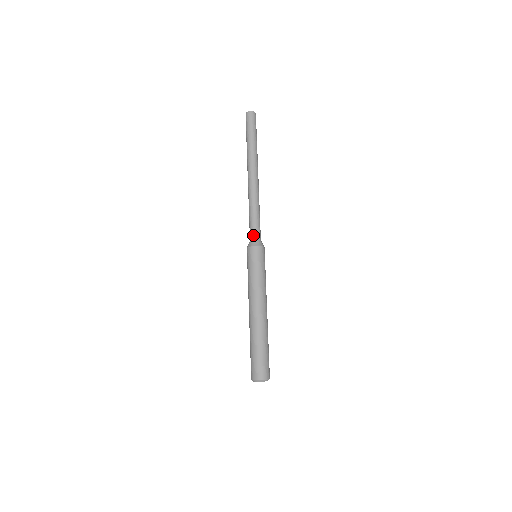
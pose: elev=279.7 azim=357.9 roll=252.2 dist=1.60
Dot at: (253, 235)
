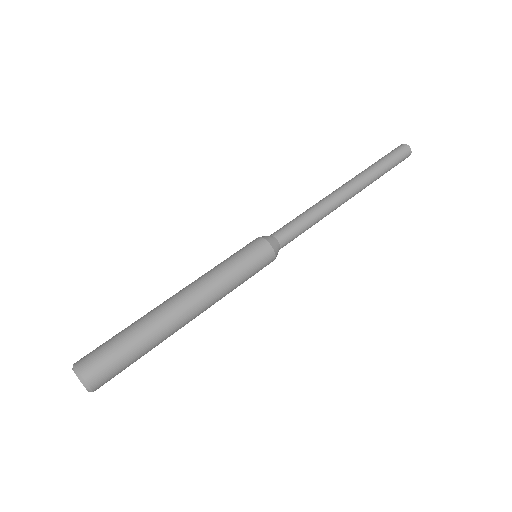
Dot at: (280, 233)
